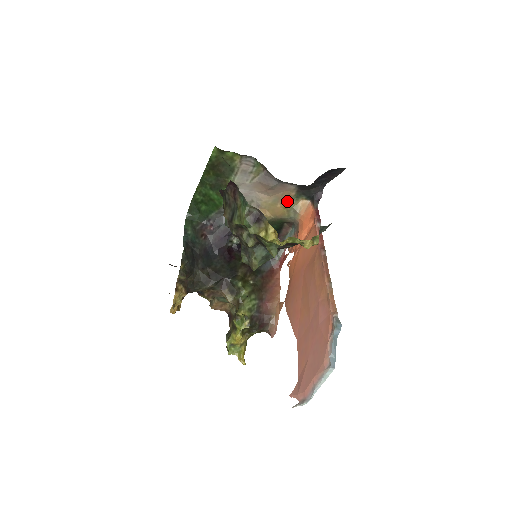
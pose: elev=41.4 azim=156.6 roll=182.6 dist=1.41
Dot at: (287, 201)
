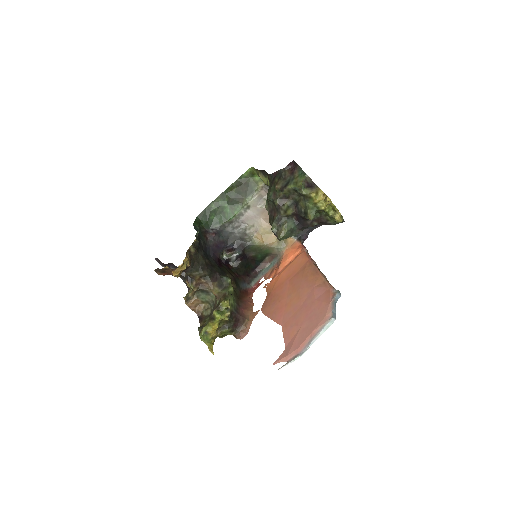
Dot at: occluded
